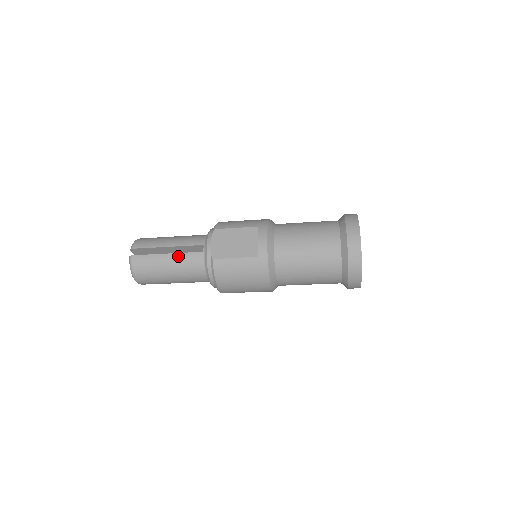
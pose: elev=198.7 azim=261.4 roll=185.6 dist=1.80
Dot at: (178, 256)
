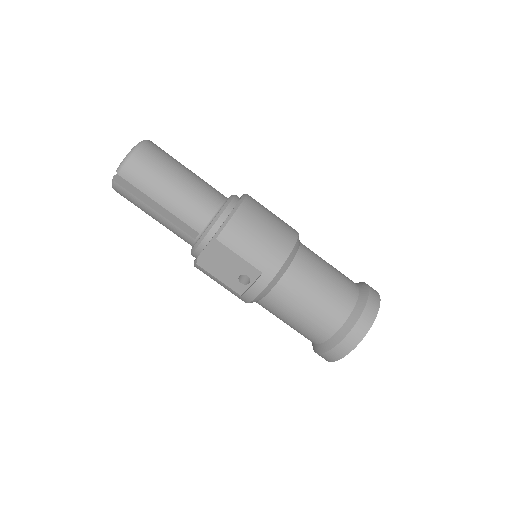
Dot at: occluded
